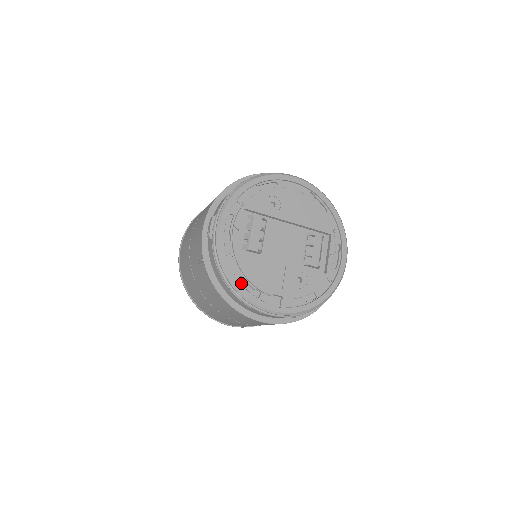
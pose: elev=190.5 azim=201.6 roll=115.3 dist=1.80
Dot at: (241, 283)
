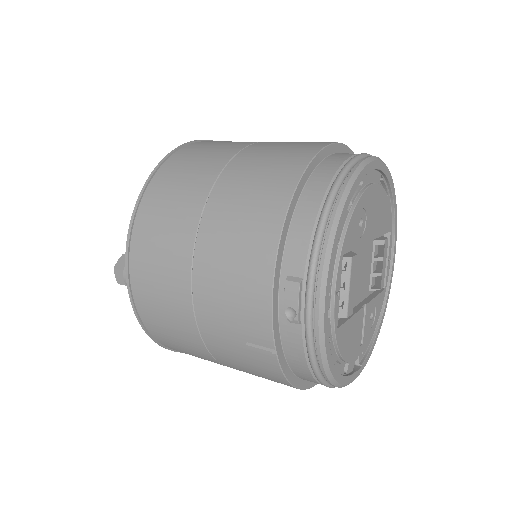
Dot at: occluded
